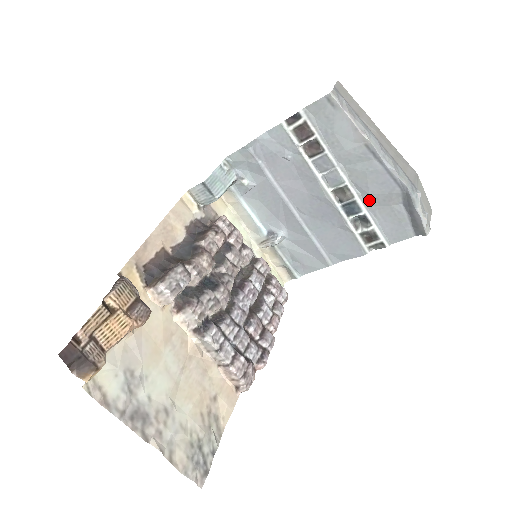
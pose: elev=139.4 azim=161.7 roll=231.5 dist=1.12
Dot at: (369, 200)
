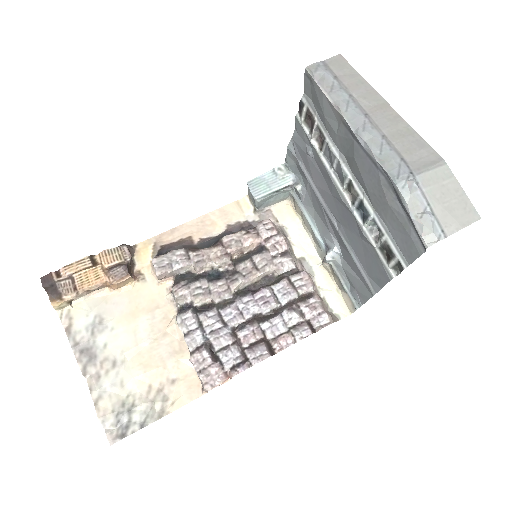
Dot at: (371, 198)
